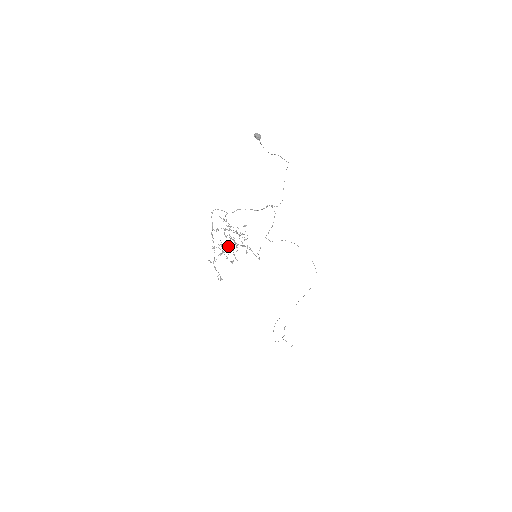
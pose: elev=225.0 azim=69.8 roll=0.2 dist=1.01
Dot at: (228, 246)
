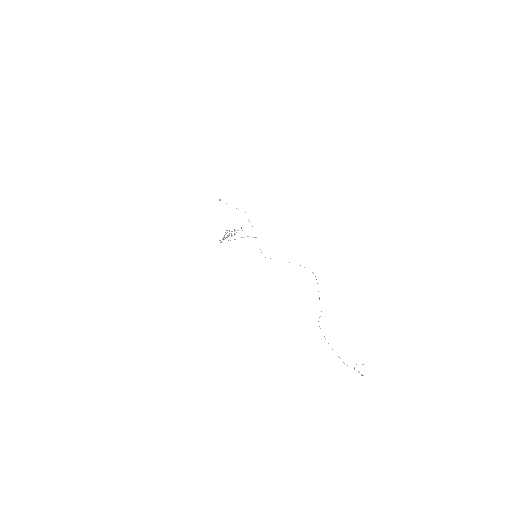
Dot at: (227, 236)
